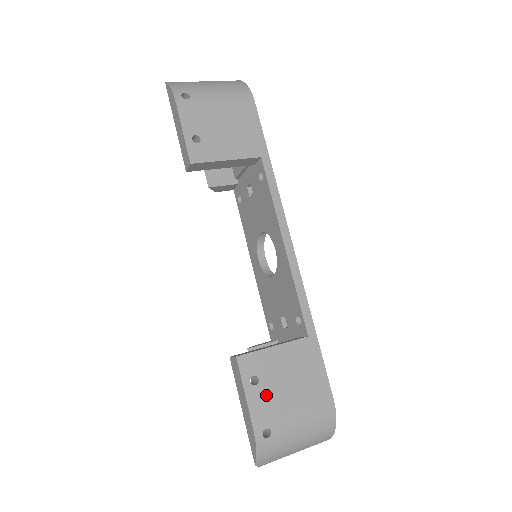
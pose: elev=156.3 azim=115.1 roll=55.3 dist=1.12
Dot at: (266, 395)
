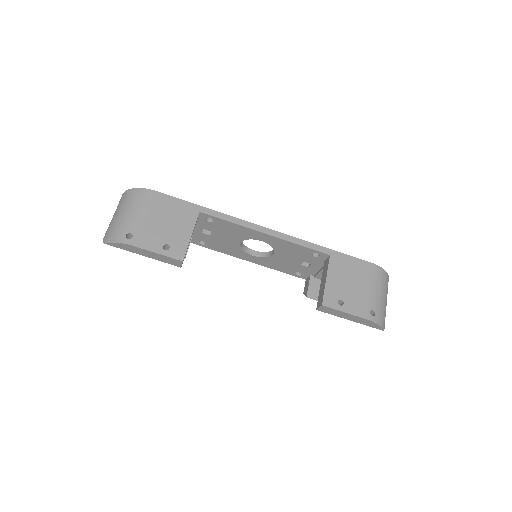
Dot at: (352, 301)
